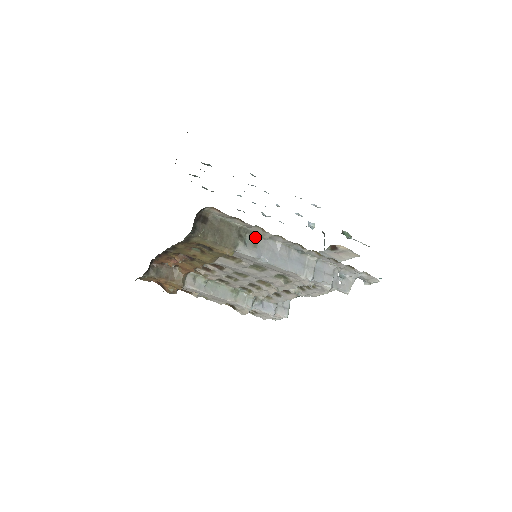
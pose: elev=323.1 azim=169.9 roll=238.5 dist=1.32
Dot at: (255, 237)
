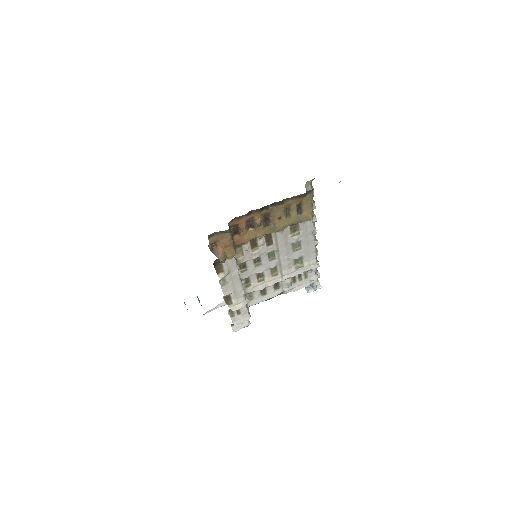
Dot at: occluded
